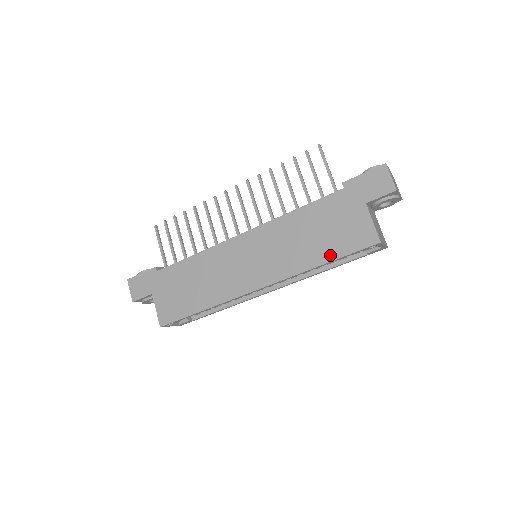
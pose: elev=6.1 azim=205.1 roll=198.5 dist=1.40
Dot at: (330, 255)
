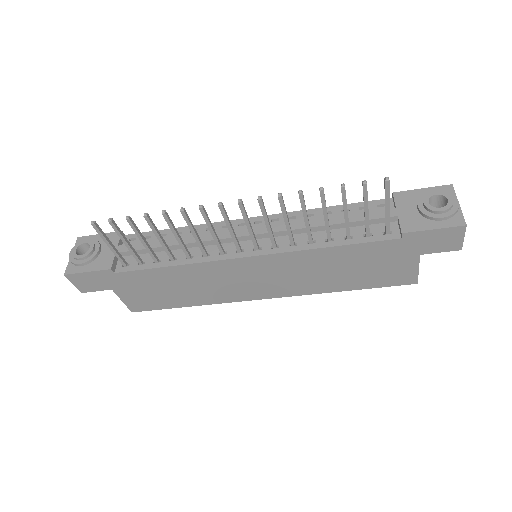
Dot at: (358, 286)
